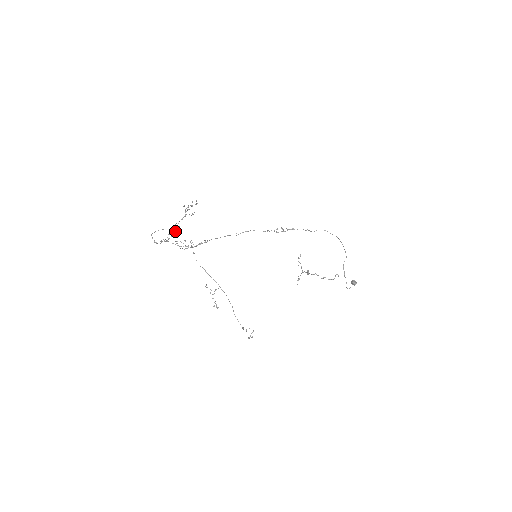
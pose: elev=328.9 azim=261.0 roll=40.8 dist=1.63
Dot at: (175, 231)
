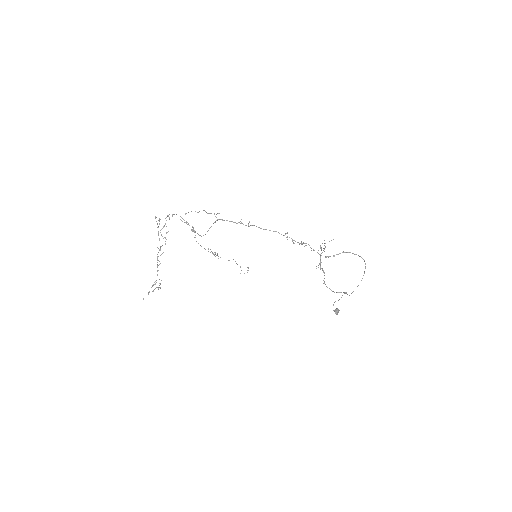
Dot at: (162, 253)
